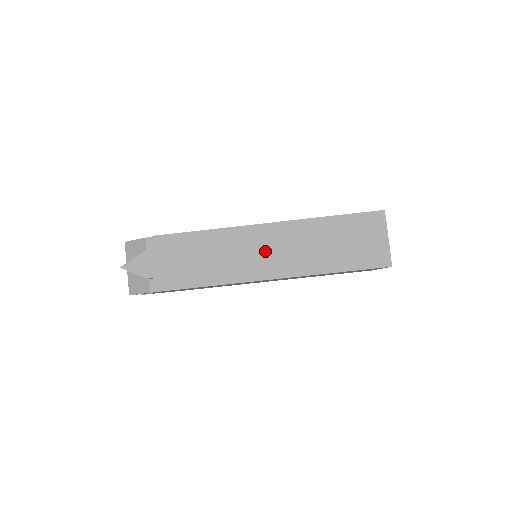
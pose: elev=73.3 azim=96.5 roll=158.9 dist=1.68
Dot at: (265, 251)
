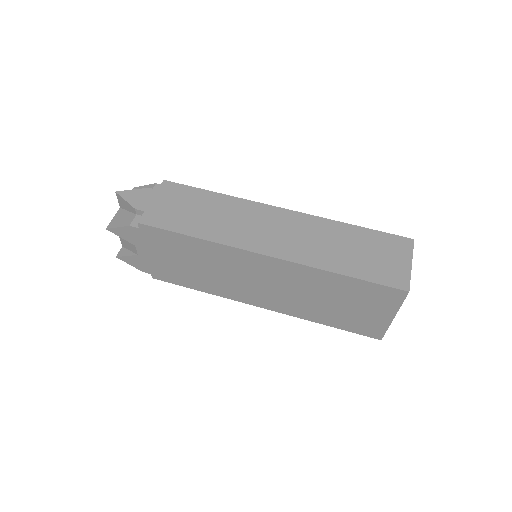
Dot at: (270, 229)
